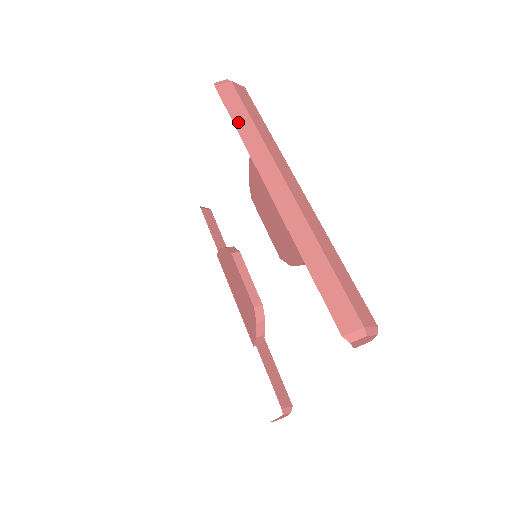
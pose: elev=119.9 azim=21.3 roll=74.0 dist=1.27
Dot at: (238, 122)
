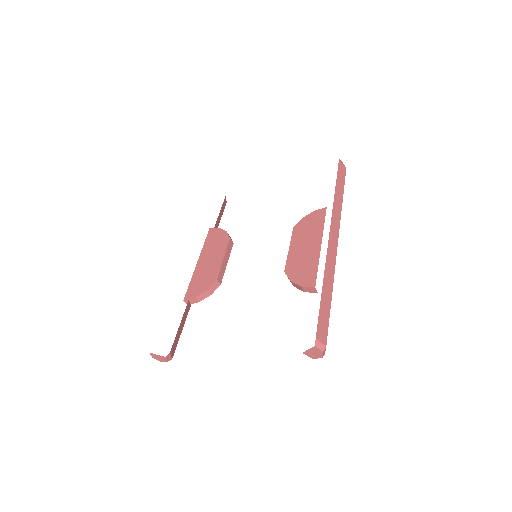
Dot at: (338, 189)
